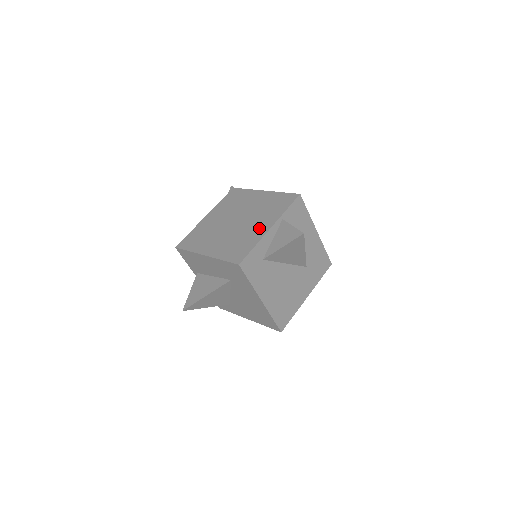
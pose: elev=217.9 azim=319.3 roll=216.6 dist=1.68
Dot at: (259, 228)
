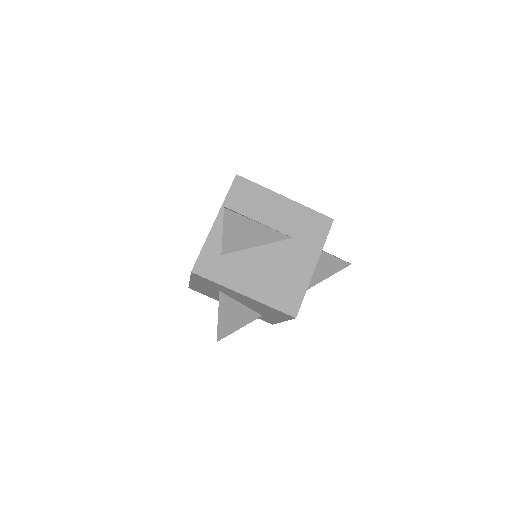
Dot at: occluded
